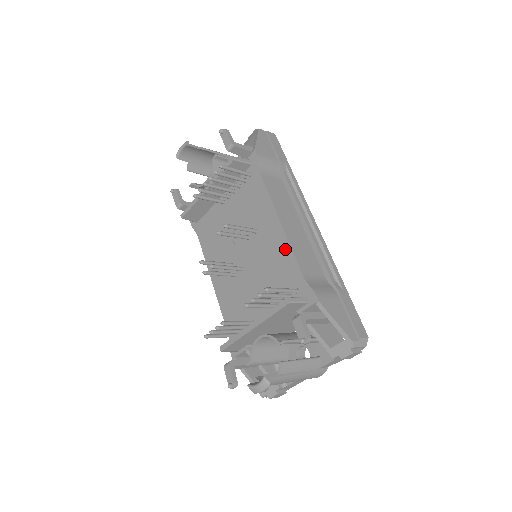
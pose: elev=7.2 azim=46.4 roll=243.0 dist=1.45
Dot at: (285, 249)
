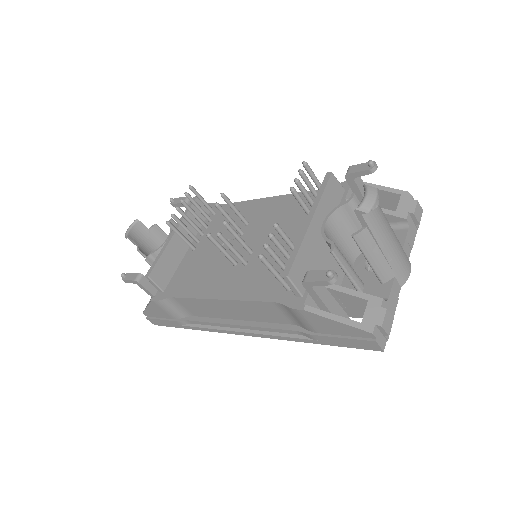
Dot at: (289, 199)
